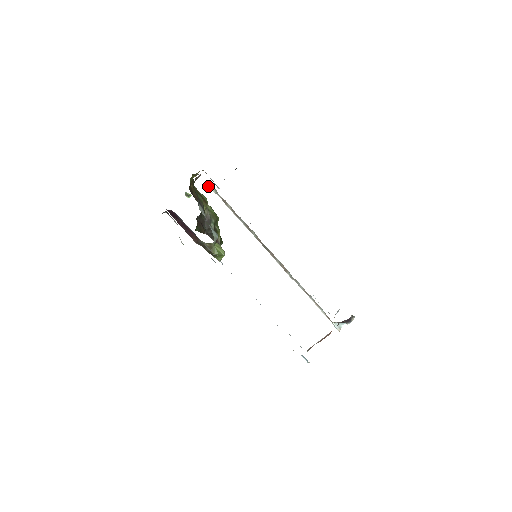
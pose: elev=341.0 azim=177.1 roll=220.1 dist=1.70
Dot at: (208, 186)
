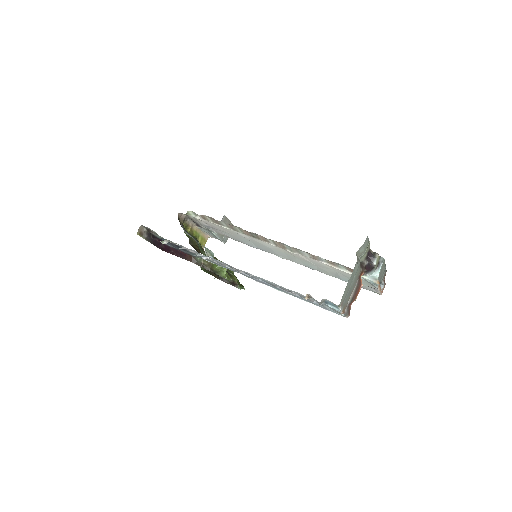
Dot at: occluded
